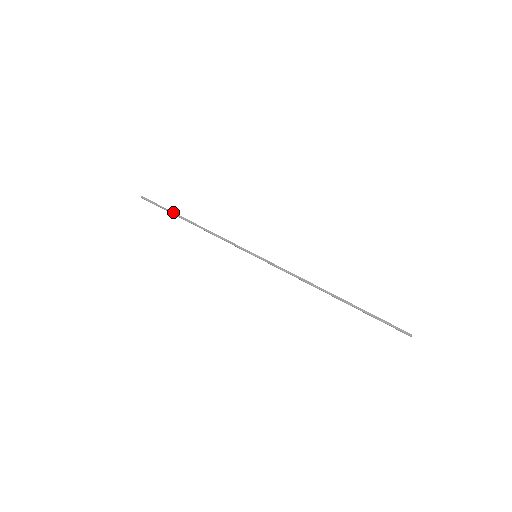
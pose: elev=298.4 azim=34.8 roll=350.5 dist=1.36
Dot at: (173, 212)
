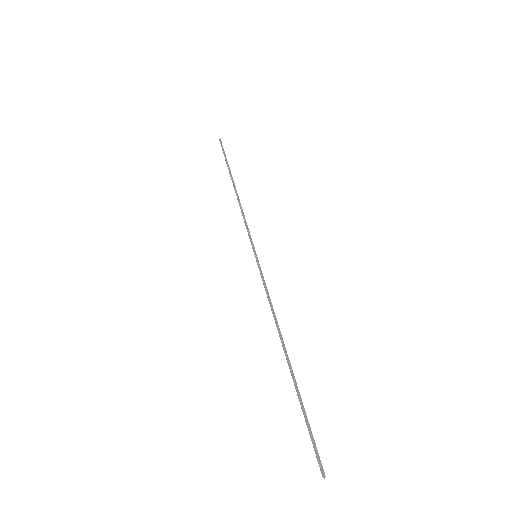
Dot at: (229, 167)
